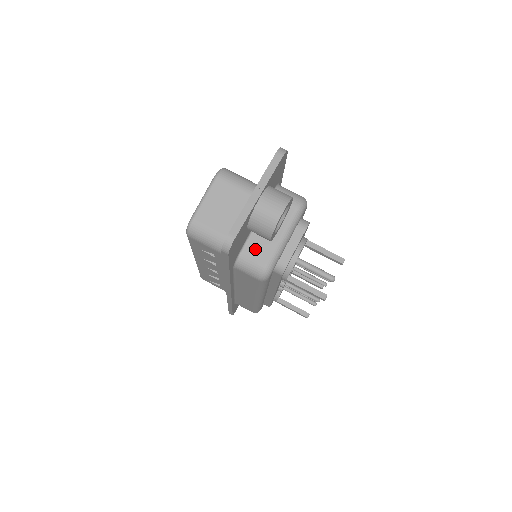
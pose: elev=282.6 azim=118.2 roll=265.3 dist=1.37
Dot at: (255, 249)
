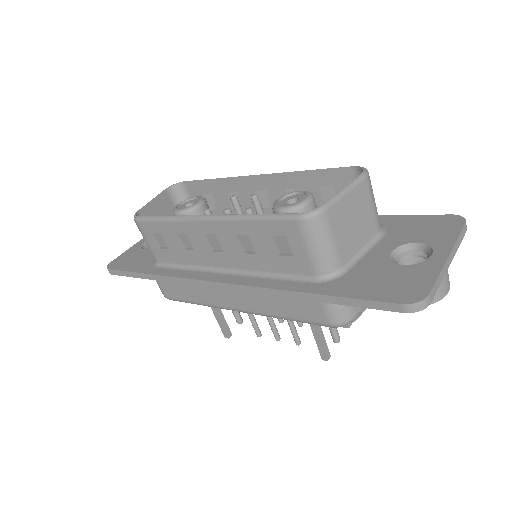
Dot at: occluded
